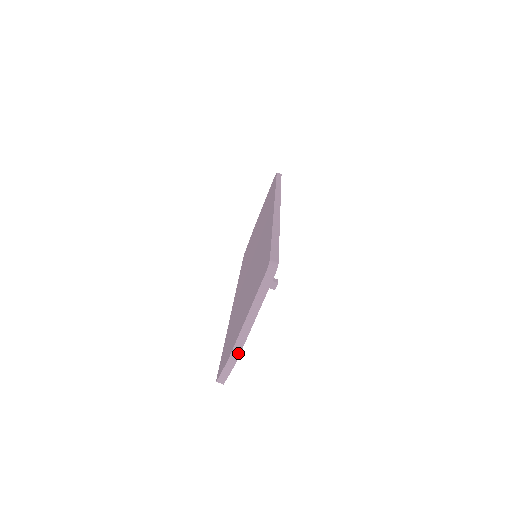
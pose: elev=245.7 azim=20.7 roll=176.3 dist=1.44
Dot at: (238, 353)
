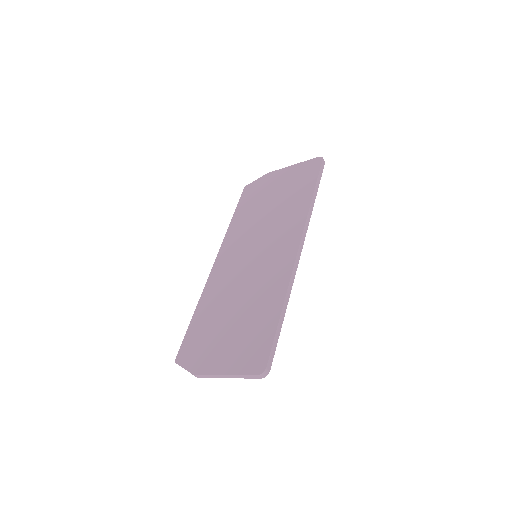
Dot at: (204, 377)
